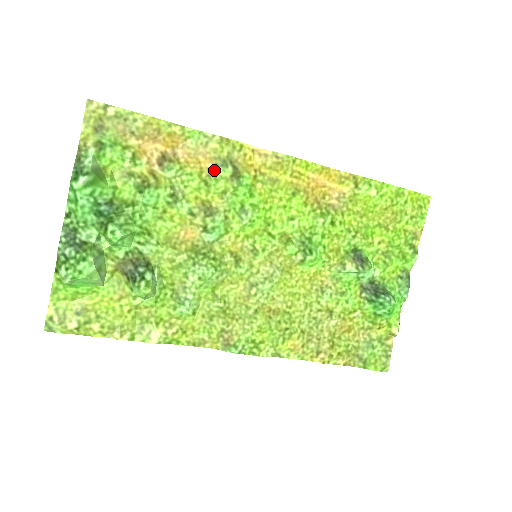
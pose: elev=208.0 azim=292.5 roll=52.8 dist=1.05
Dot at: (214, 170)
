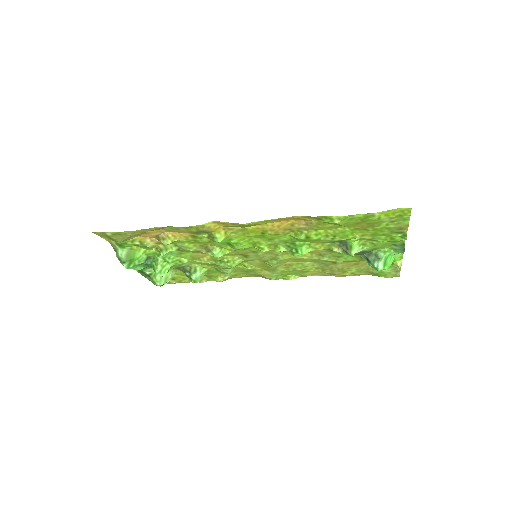
Dot at: (194, 235)
